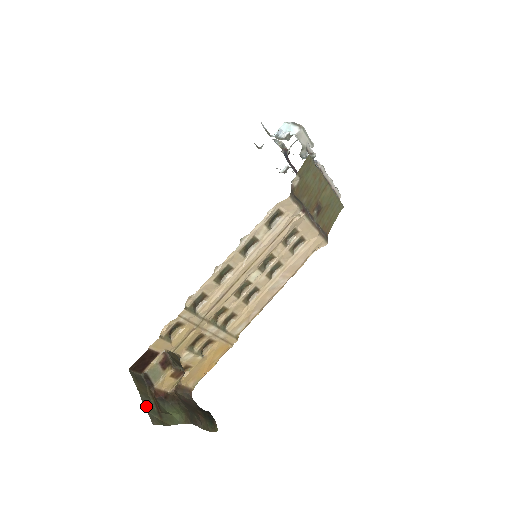
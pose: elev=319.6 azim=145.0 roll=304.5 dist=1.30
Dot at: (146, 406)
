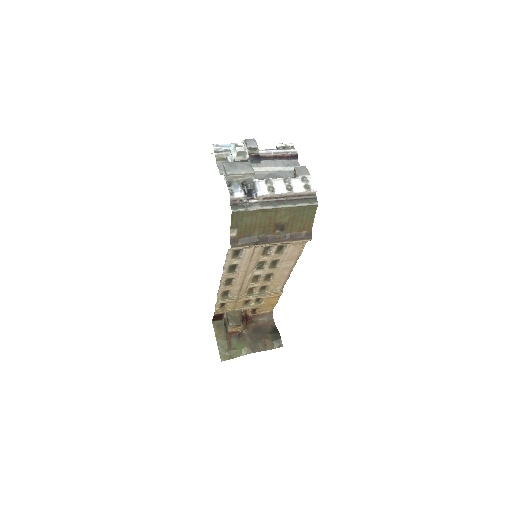
Dot at: (219, 348)
